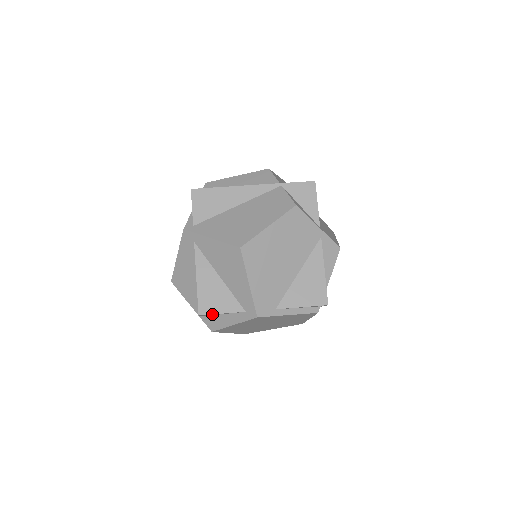
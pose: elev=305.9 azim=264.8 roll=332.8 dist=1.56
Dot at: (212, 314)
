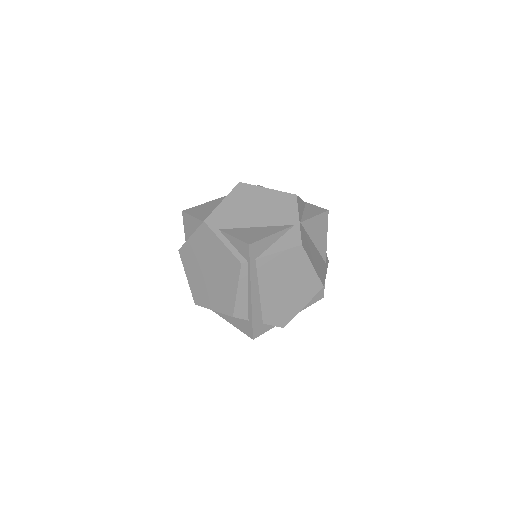
Dot at: (188, 215)
